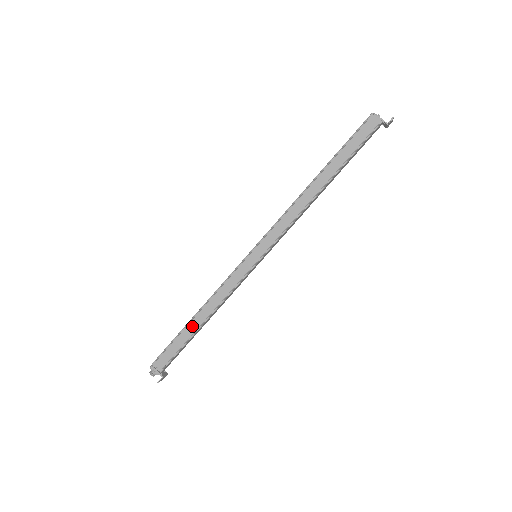
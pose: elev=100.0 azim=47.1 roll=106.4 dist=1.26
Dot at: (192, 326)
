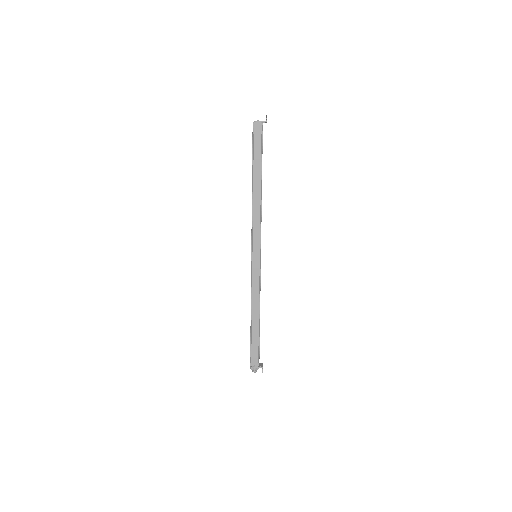
Dot at: (254, 326)
